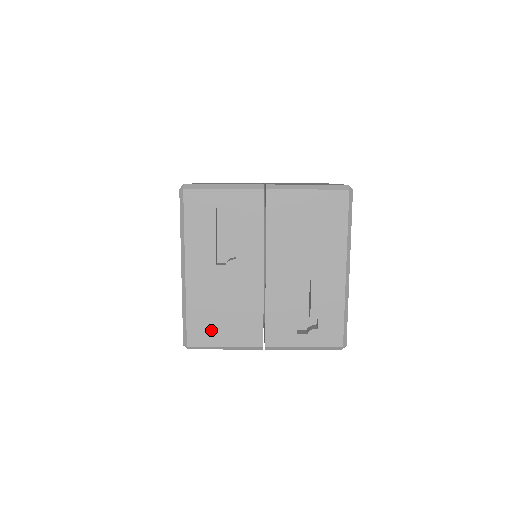
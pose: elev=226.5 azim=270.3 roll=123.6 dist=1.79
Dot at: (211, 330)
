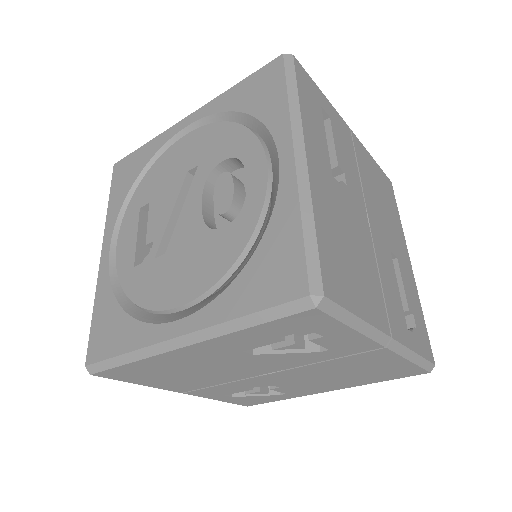
Dot at: (344, 277)
